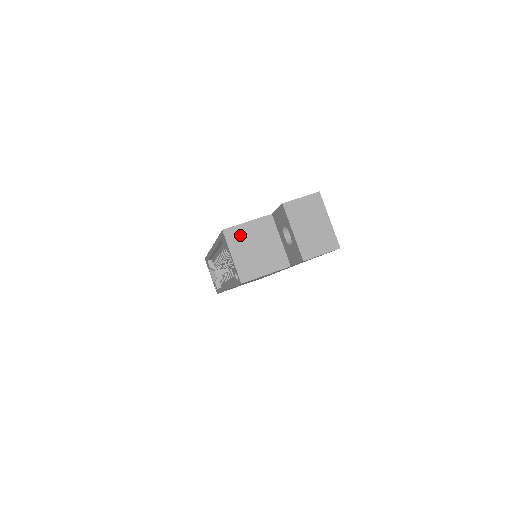
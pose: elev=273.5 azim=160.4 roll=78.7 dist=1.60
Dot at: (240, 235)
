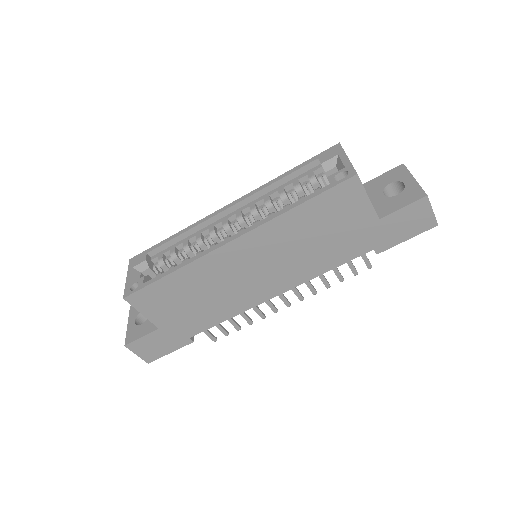
Dot at: occluded
